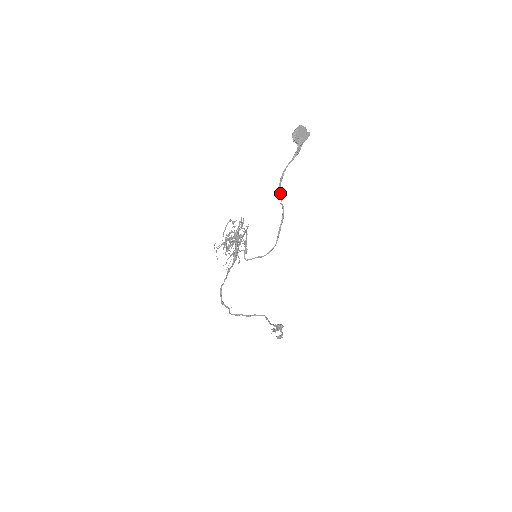
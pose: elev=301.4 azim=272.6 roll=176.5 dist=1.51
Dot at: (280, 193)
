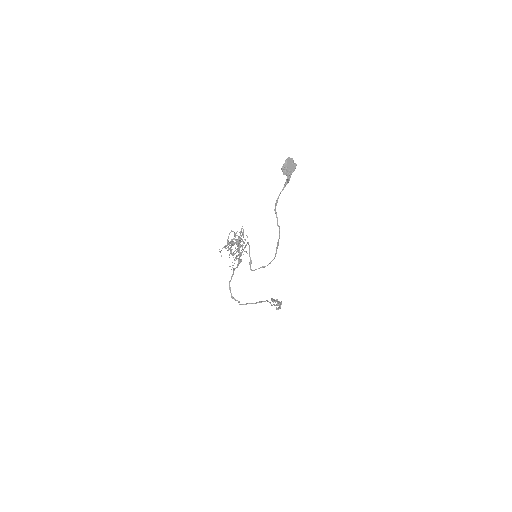
Dot at: (276, 217)
